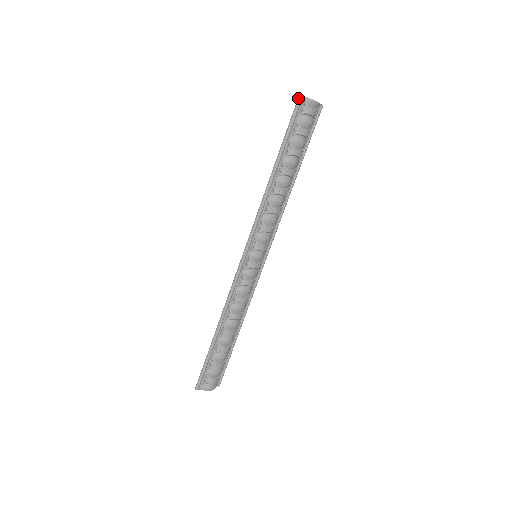
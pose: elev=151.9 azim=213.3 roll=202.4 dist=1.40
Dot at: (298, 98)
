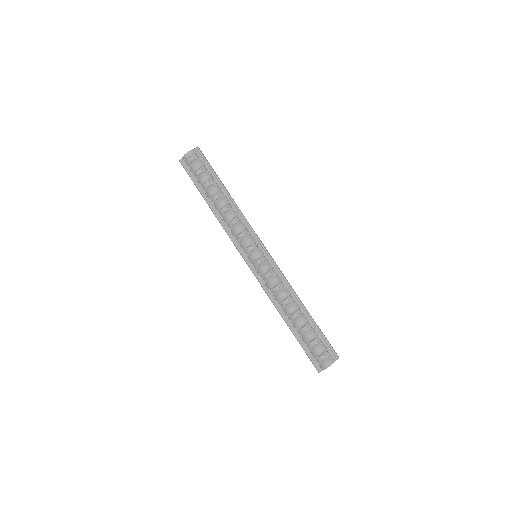
Dot at: occluded
